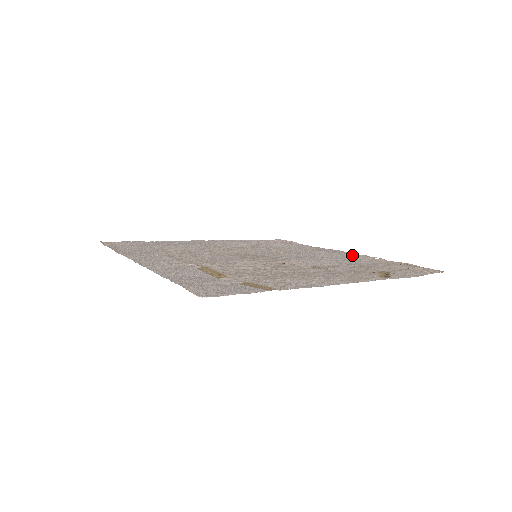
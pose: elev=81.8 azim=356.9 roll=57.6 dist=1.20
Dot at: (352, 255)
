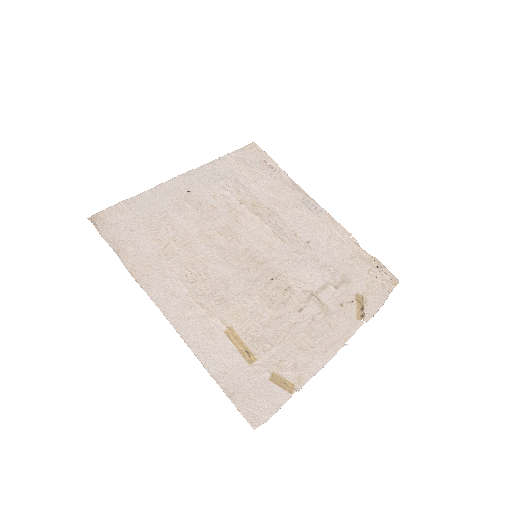
Dot at: (331, 225)
